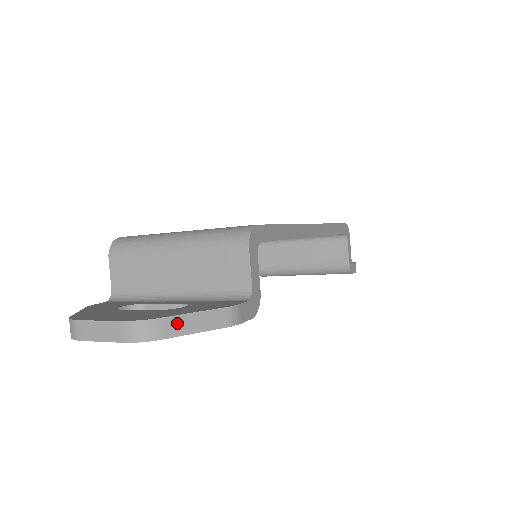
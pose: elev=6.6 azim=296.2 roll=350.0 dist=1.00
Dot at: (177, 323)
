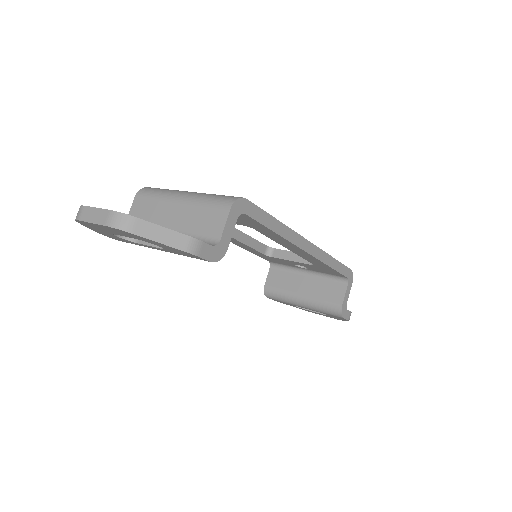
Dot at: (148, 228)
